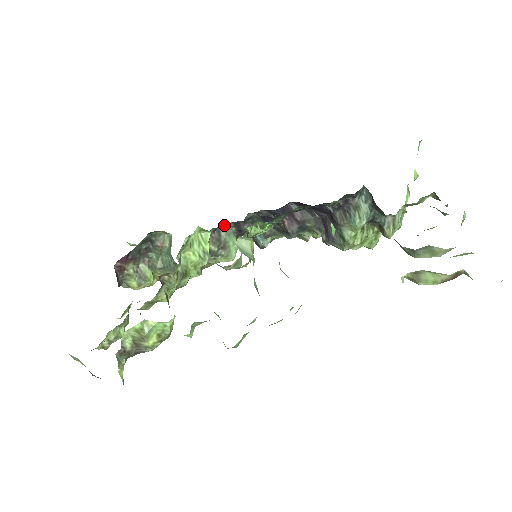
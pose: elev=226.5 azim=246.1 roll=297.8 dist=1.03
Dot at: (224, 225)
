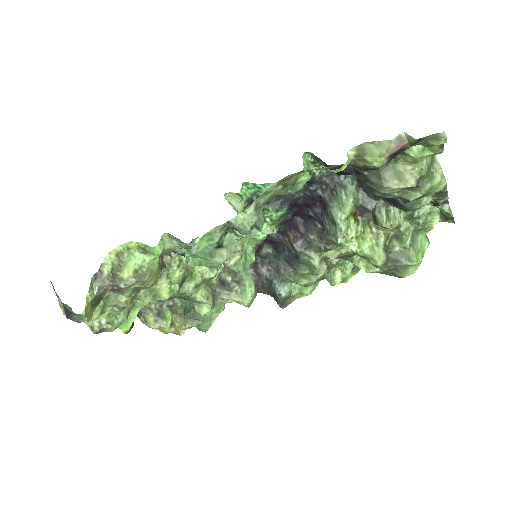
Dot at: occluded
